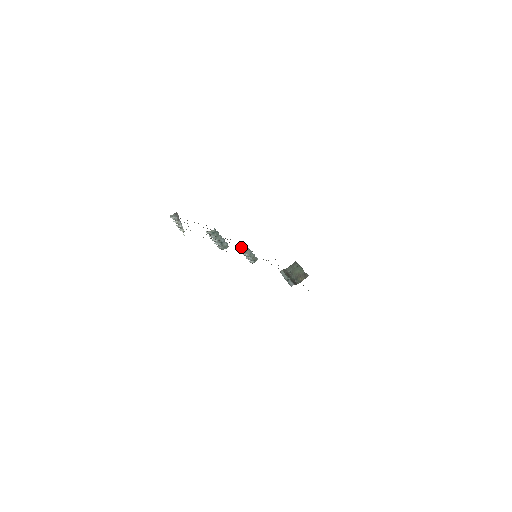
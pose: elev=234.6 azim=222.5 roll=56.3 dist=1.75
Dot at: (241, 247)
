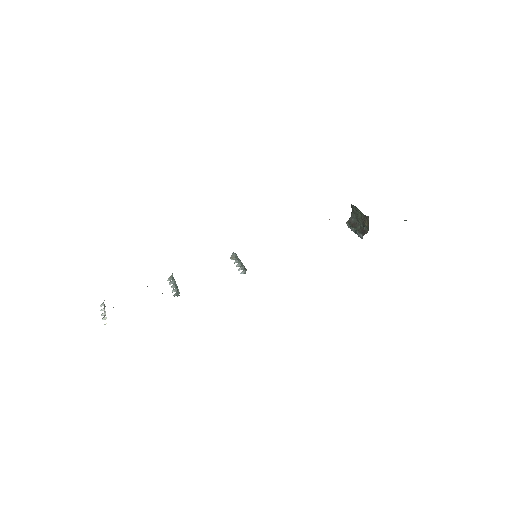
Dot at: (234, 257)
